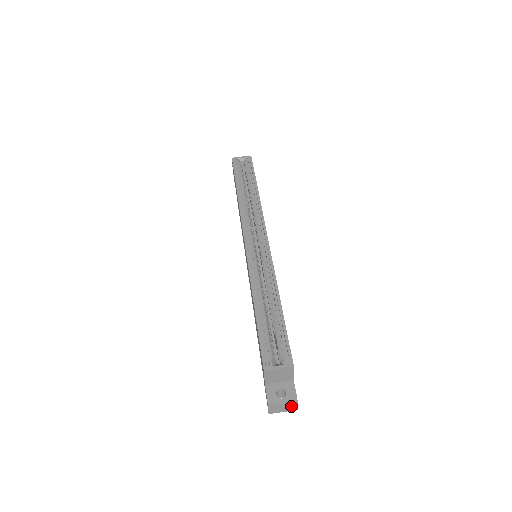
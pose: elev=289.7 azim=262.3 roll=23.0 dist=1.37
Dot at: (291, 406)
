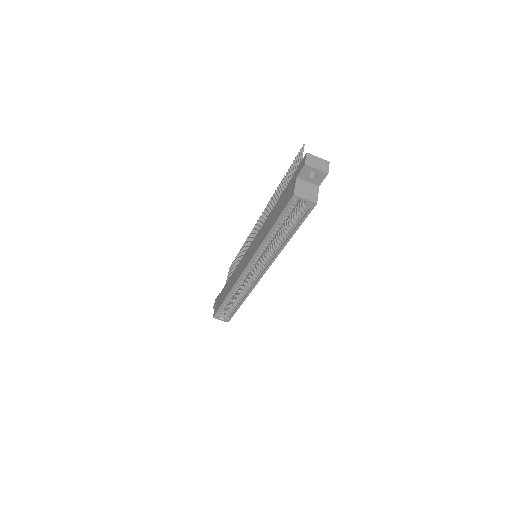
Dot at: occluded
